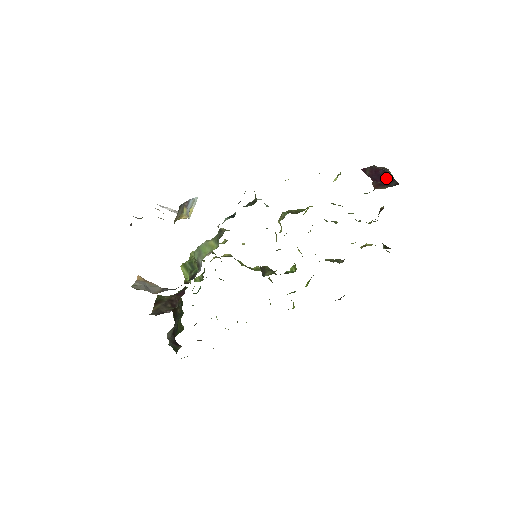
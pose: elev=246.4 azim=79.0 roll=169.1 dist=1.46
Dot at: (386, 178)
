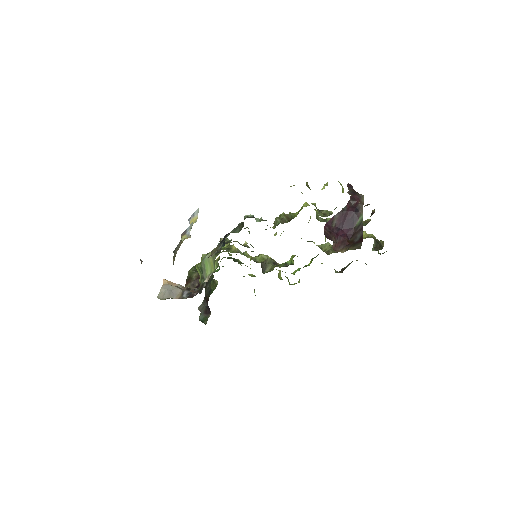
Dot at: (355, 224)
